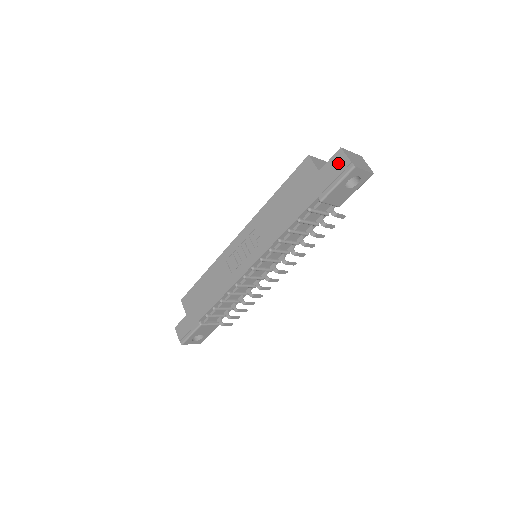
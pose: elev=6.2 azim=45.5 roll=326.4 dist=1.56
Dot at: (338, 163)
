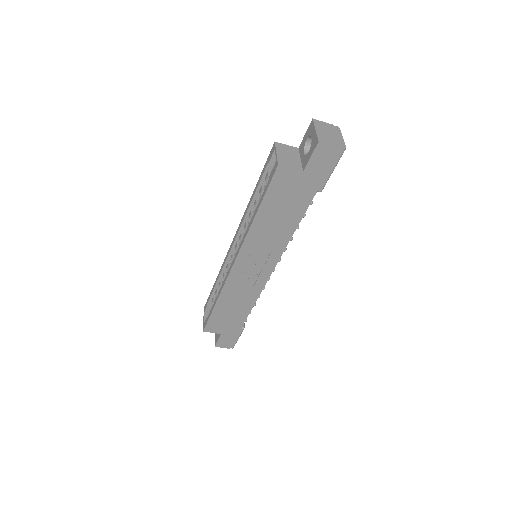
Dot at: (325, 156)
